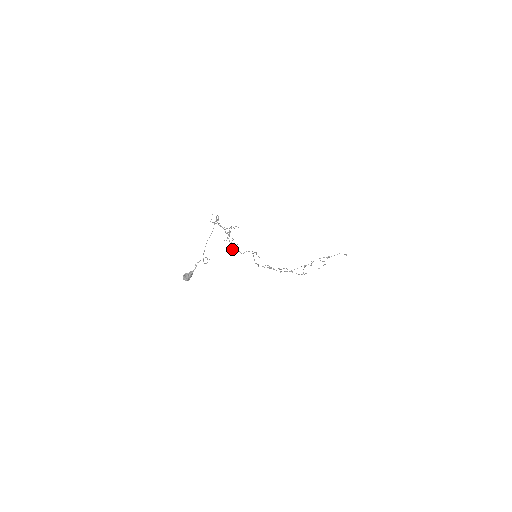
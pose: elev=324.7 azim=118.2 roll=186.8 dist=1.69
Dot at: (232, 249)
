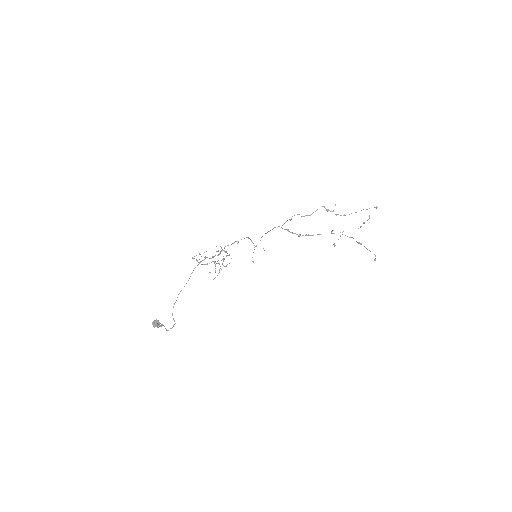
Dot at: (217, 275)
